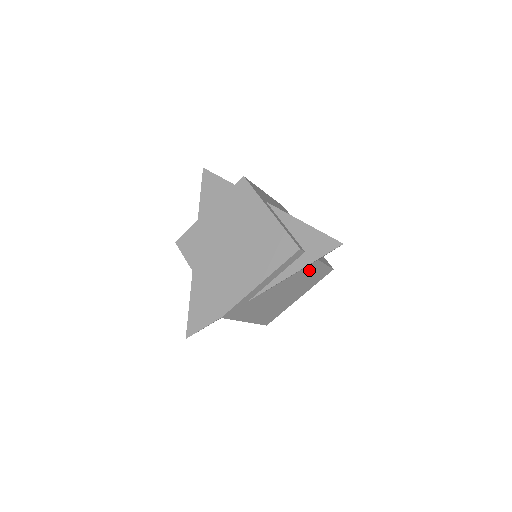
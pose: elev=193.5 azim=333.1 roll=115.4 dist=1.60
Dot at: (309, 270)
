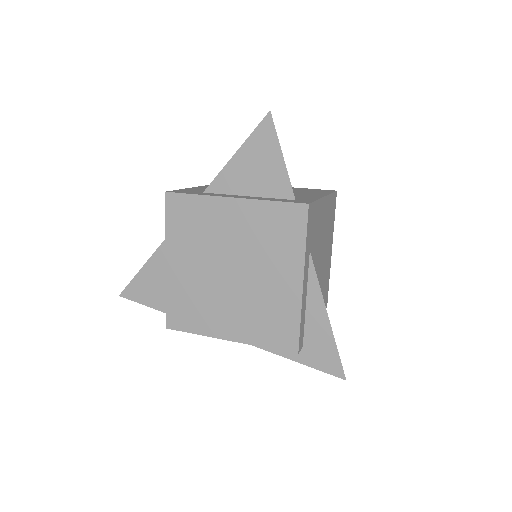
Dot at: occluded
